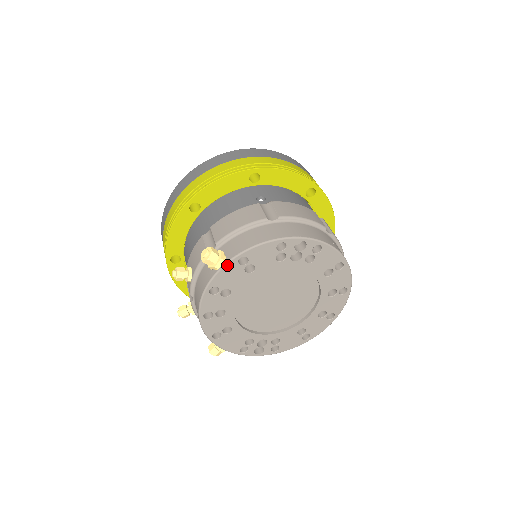
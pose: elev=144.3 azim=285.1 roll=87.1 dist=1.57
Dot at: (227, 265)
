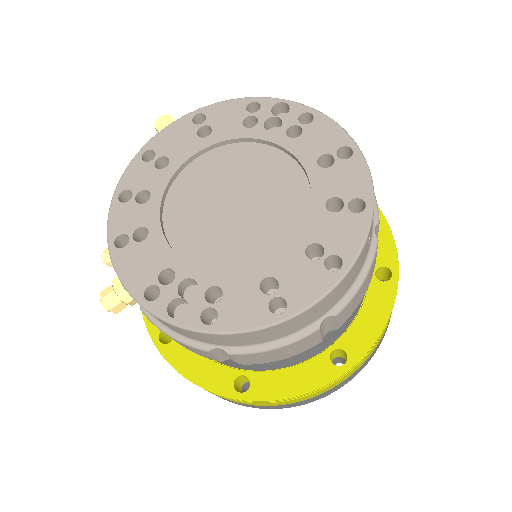
Dot at: (177, 121)
